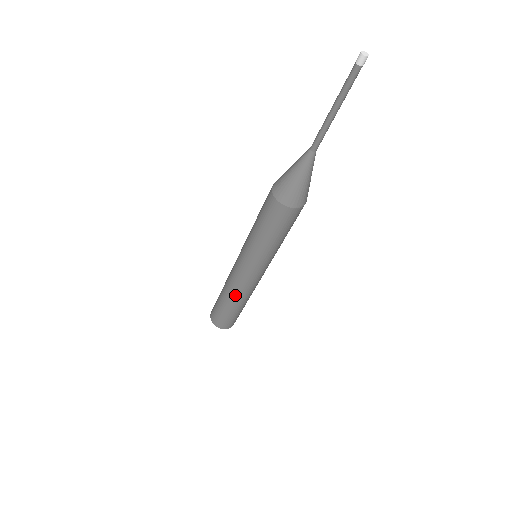
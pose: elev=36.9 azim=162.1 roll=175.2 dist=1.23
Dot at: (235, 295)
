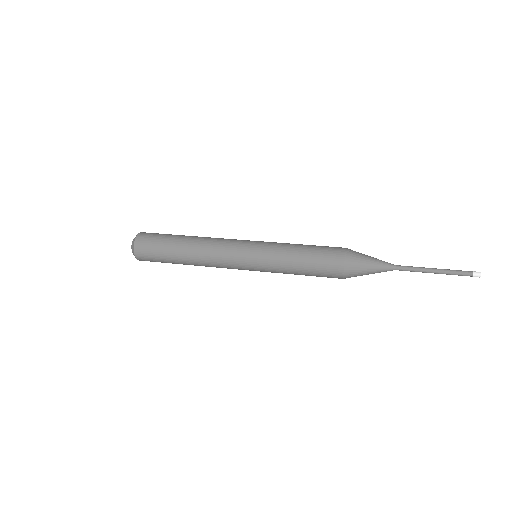
Dot at: occluded
